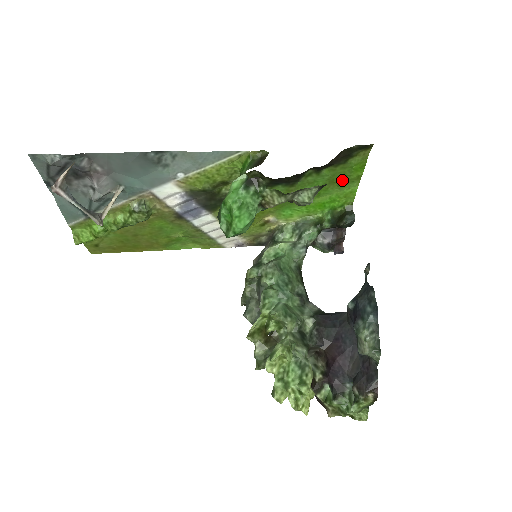
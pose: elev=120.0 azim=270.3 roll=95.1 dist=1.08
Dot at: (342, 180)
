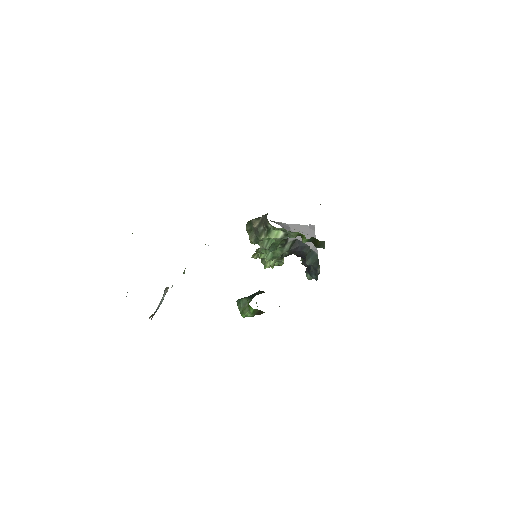
Dot at: occluded
